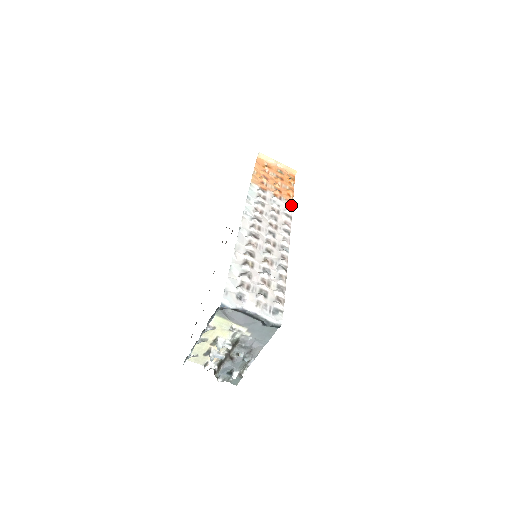
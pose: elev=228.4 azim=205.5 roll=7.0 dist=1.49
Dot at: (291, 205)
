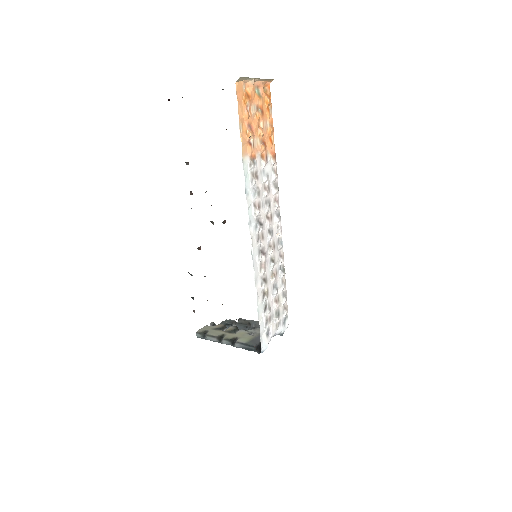
Dot at: (276, 163)
